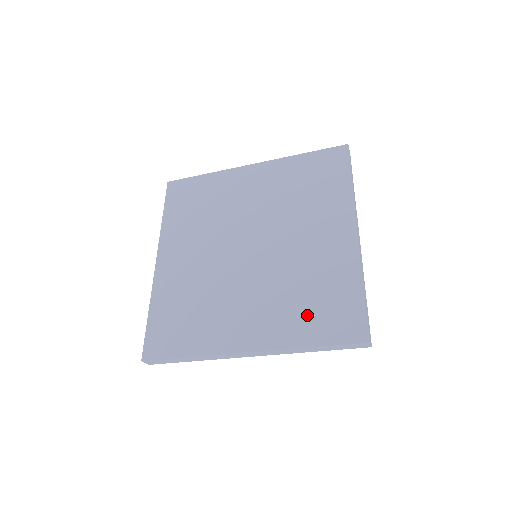
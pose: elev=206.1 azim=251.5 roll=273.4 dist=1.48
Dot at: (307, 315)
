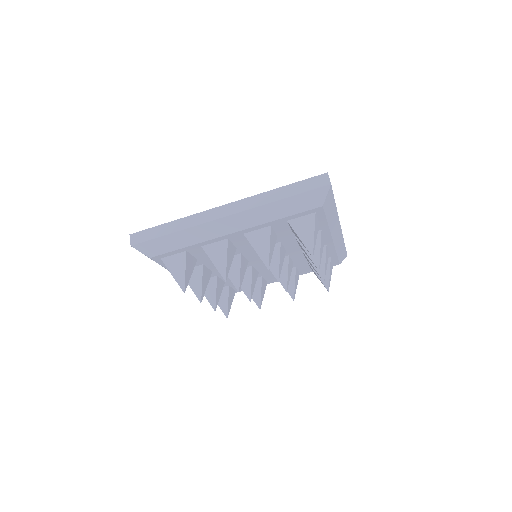
Dot at: occluded
